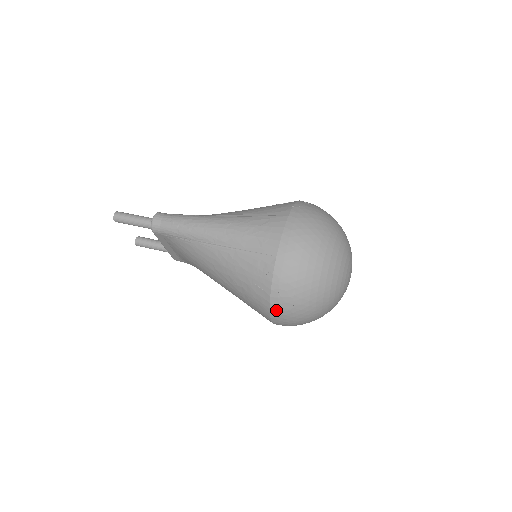
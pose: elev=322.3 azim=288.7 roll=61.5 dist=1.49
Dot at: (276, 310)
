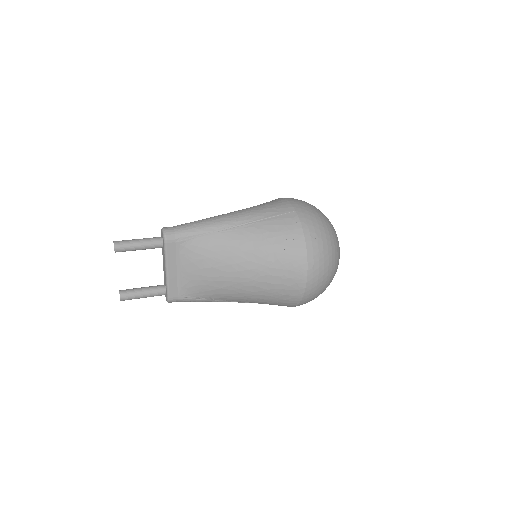
Dot at: (312, 256)
